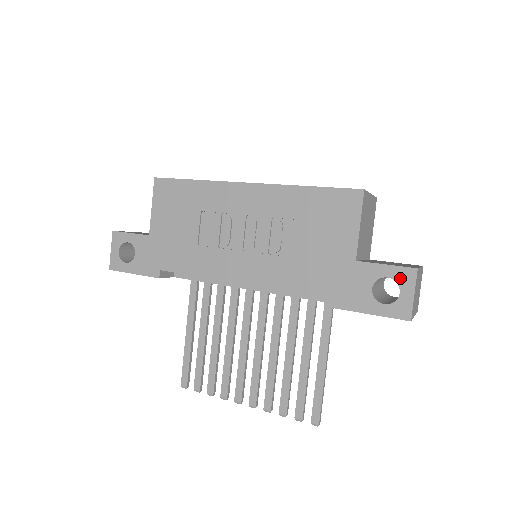
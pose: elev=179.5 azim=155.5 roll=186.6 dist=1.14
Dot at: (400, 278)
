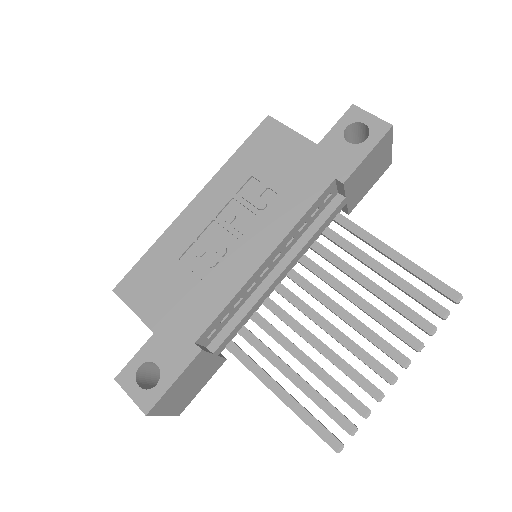
Dot at: (353, 119)
